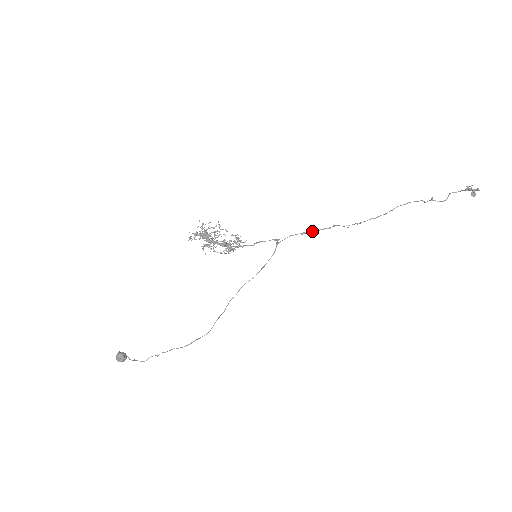
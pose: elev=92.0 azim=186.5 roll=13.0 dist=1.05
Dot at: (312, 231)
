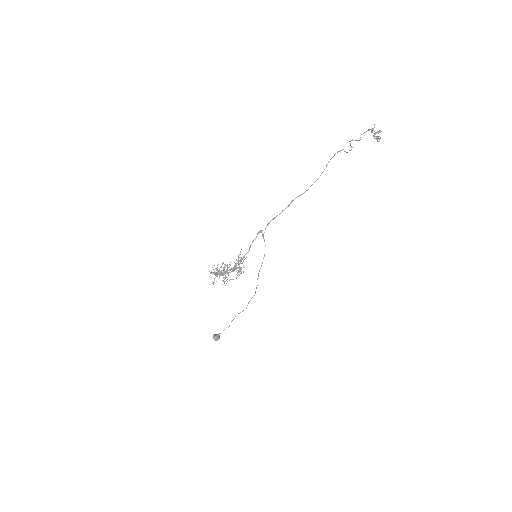
Dot at: occluded
